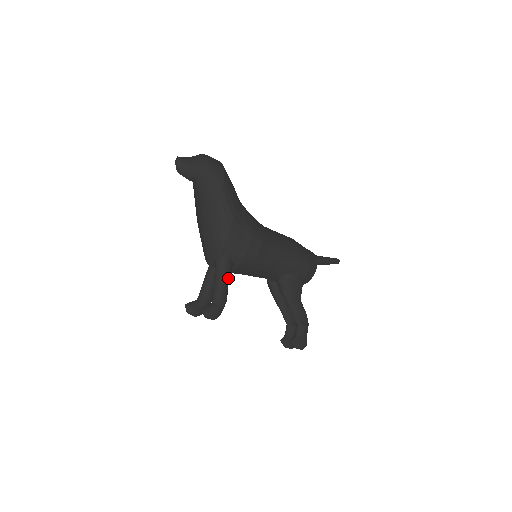
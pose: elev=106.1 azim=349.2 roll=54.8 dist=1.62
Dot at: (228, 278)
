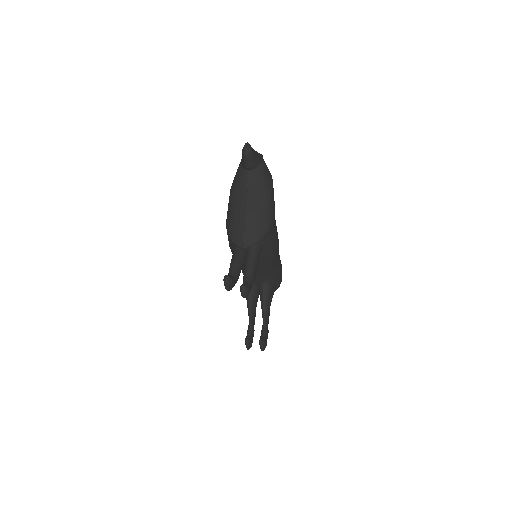
Dot at: occluded
